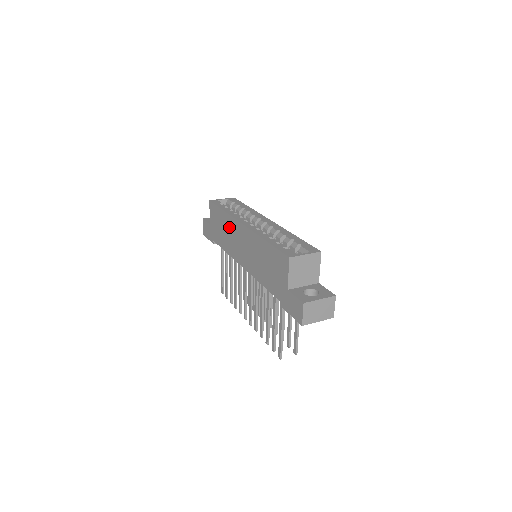
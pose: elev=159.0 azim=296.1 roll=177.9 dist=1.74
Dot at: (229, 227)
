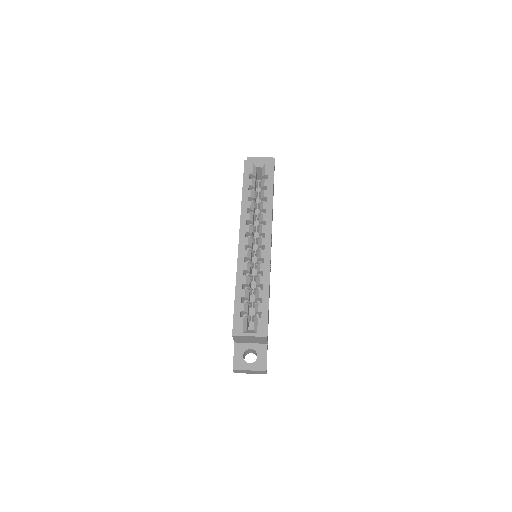
Dot at: occluded
